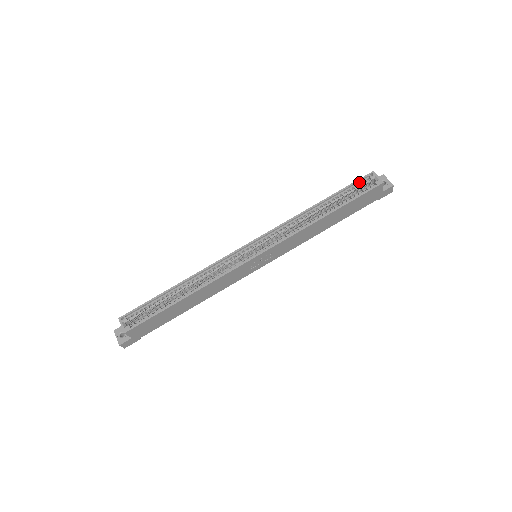
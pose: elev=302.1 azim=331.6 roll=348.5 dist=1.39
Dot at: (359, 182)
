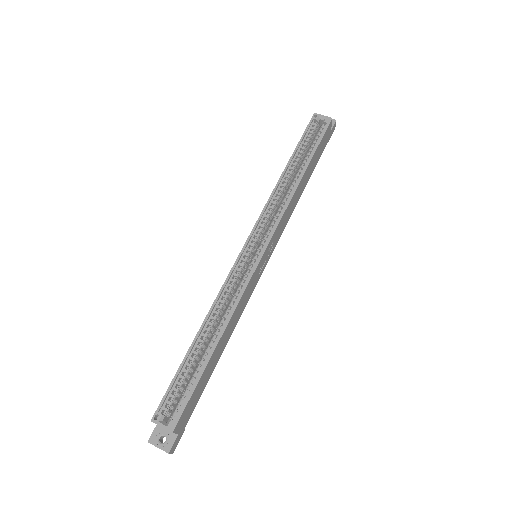
Dot at: (308, 129)
